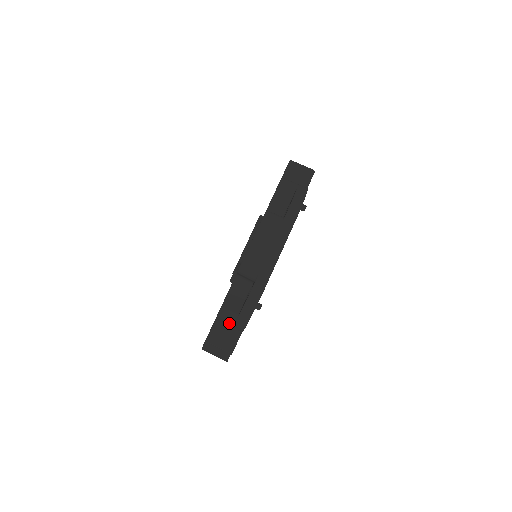
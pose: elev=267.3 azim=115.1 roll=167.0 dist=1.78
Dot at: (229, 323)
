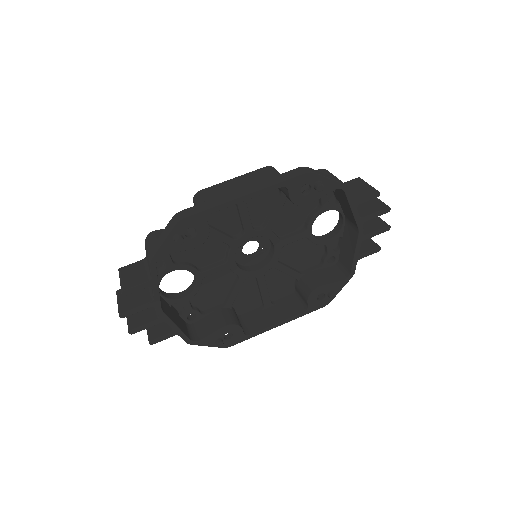
Dot at: (147, 255)
